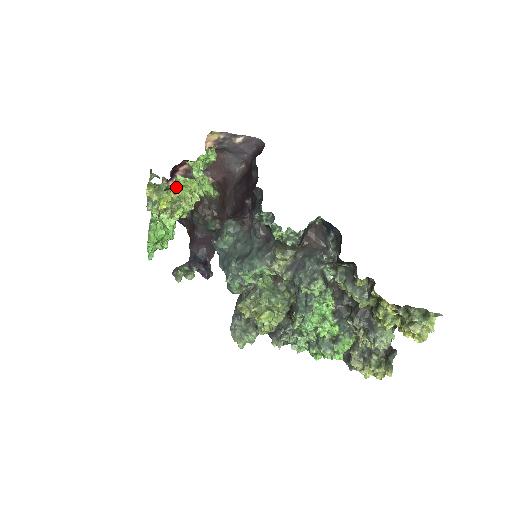
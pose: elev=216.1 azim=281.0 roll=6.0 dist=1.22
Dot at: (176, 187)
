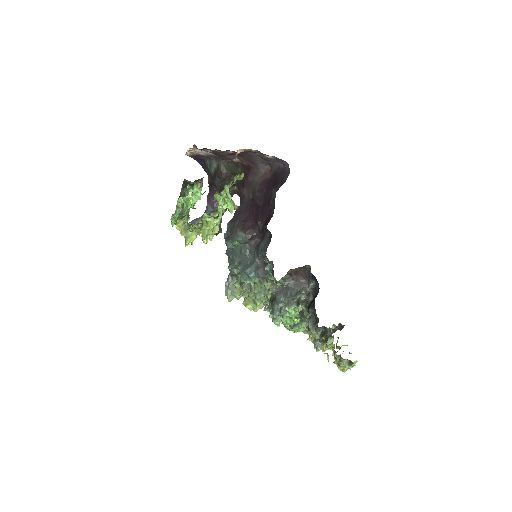
Dot at: occluded
